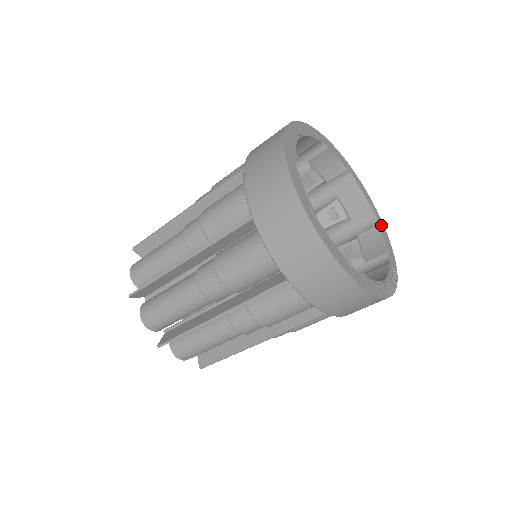
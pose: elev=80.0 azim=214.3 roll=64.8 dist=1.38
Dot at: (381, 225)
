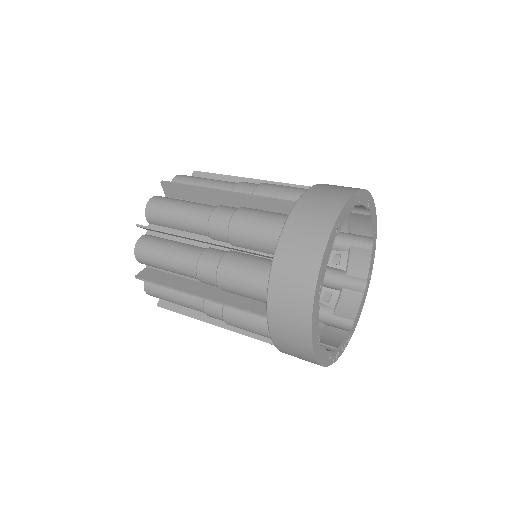
Dot at: (365, 293)
